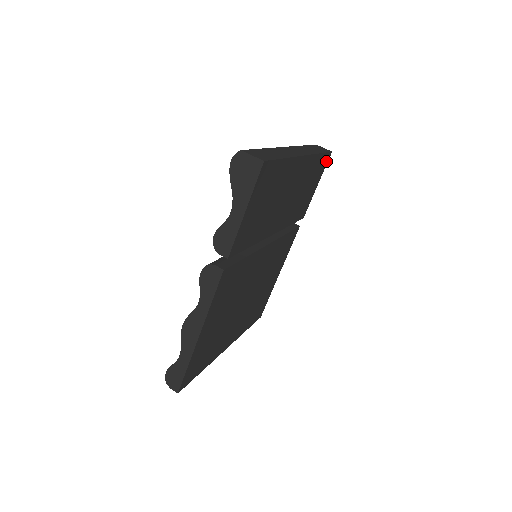
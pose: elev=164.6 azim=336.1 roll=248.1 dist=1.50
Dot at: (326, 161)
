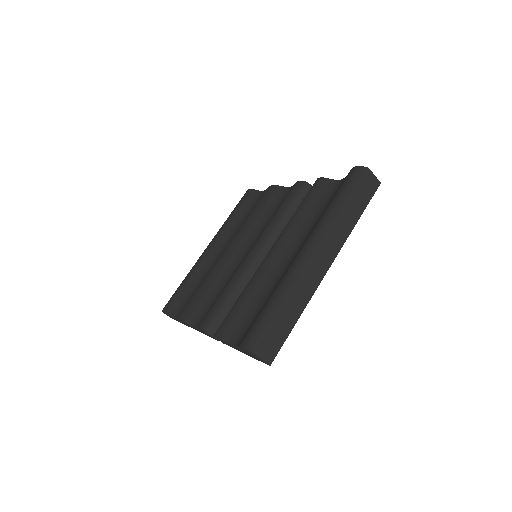
Dot at: occluded
